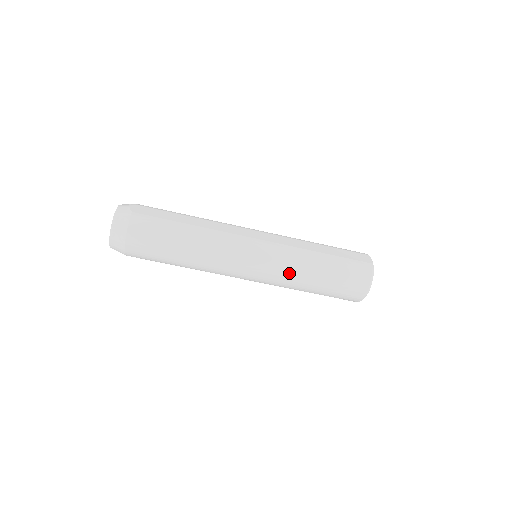
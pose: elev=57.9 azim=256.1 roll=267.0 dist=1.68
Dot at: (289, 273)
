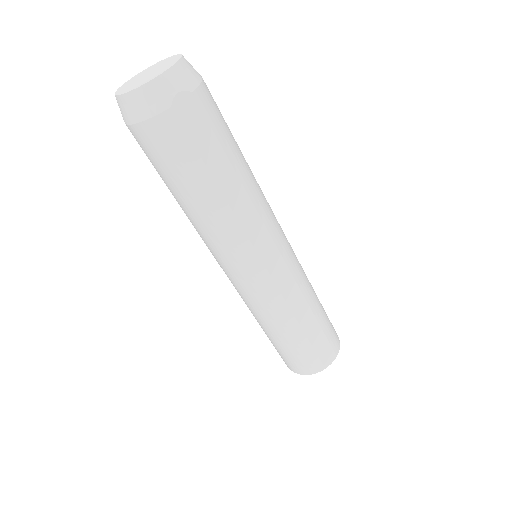
Dot at: (255, 310)
